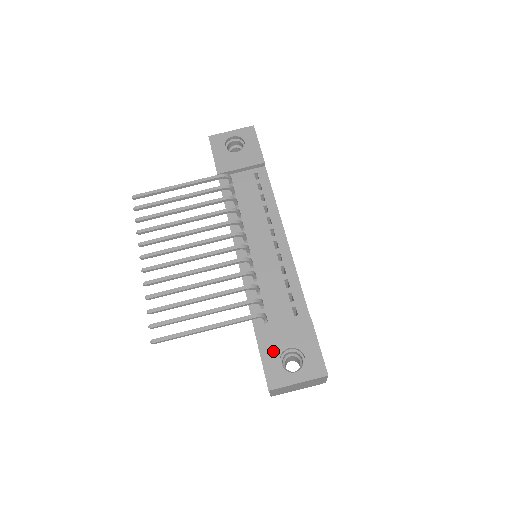
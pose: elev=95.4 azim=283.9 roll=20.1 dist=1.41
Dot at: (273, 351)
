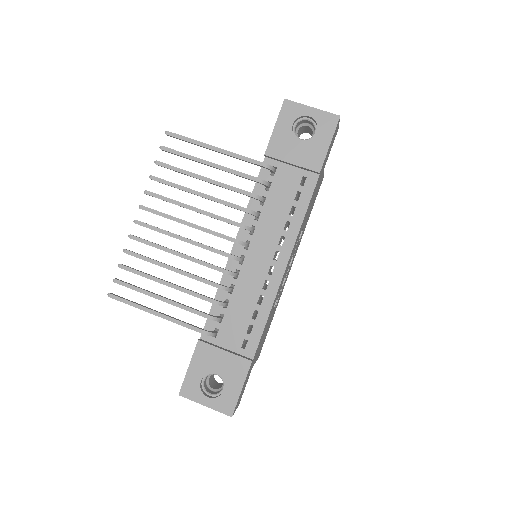
Dot at: (202, 367)
